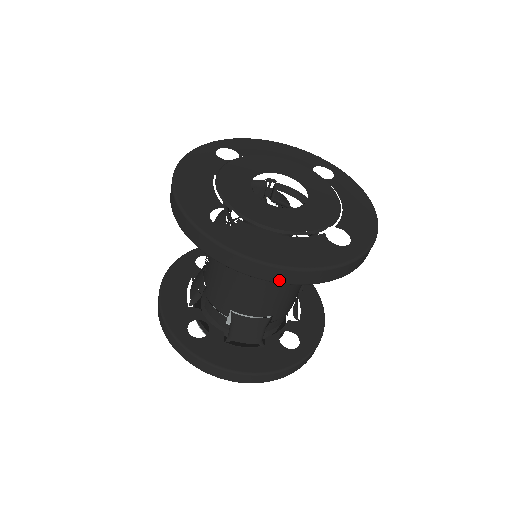
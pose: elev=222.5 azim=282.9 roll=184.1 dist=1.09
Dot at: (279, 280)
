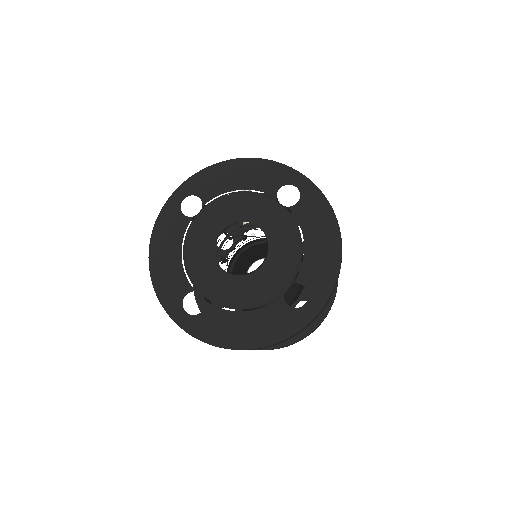
Dot at: occluded
